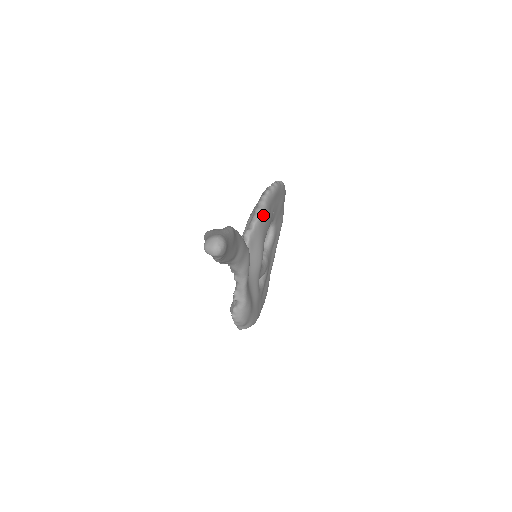
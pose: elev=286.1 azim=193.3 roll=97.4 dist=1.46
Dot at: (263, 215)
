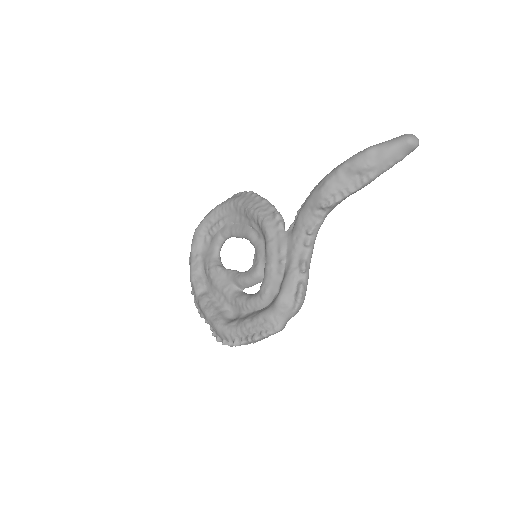
Dot at: occluded
